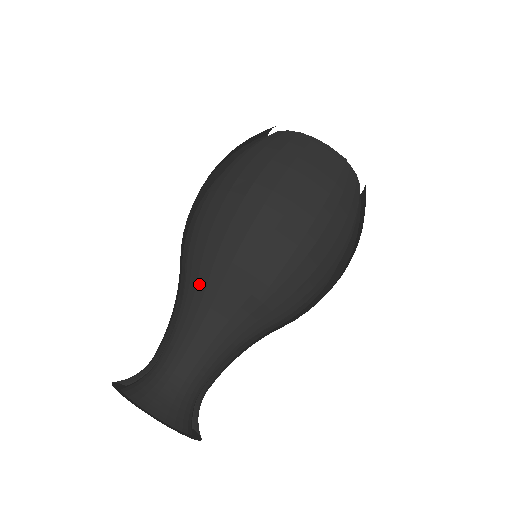
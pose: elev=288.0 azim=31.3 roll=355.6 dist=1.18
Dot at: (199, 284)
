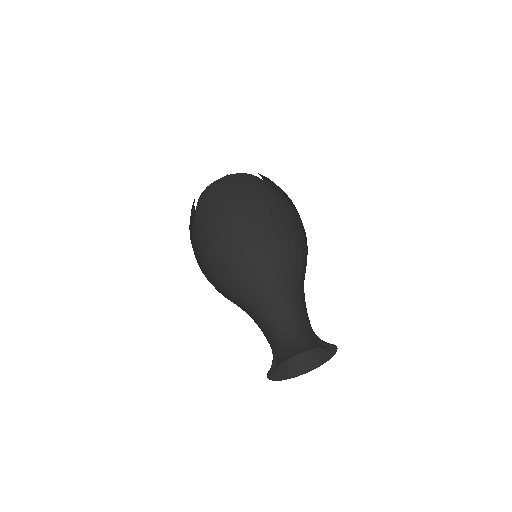
Dot at: (242, 292)
